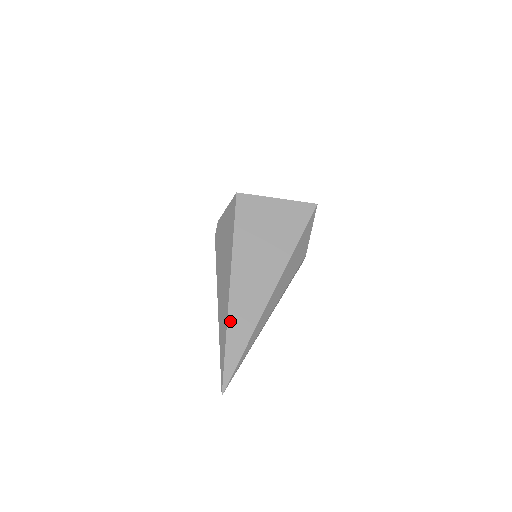
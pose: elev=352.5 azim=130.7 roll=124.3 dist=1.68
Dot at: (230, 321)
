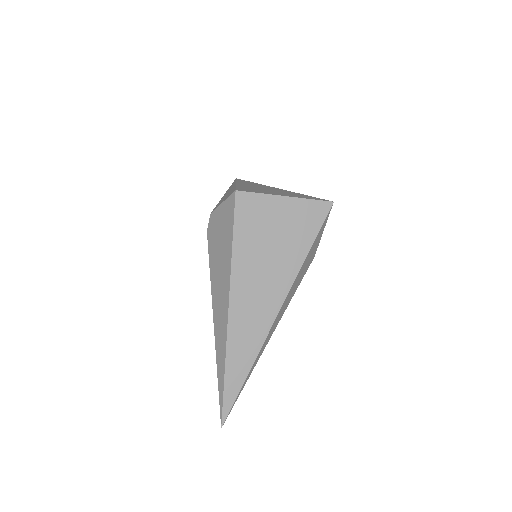
Dot at: (229, 349)
